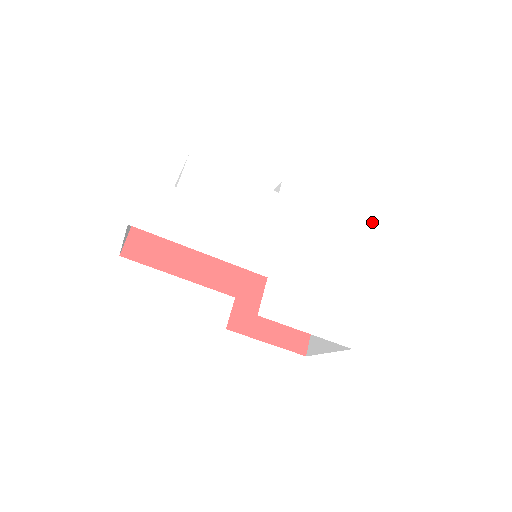
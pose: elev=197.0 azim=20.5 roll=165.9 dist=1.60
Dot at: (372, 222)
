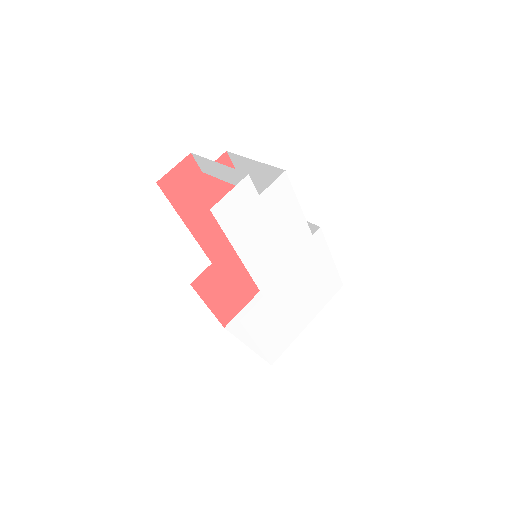
Dot at: (342, 285)
